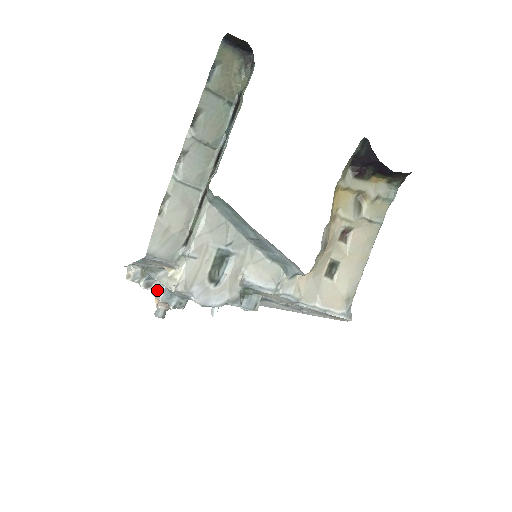
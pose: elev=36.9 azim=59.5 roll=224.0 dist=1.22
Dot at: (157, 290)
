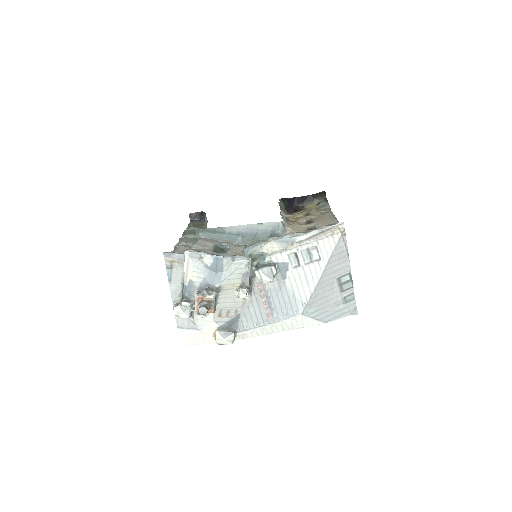
Dot at: (195, 301)
